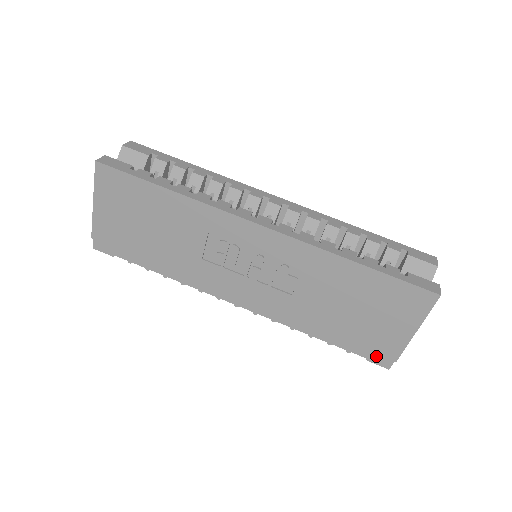
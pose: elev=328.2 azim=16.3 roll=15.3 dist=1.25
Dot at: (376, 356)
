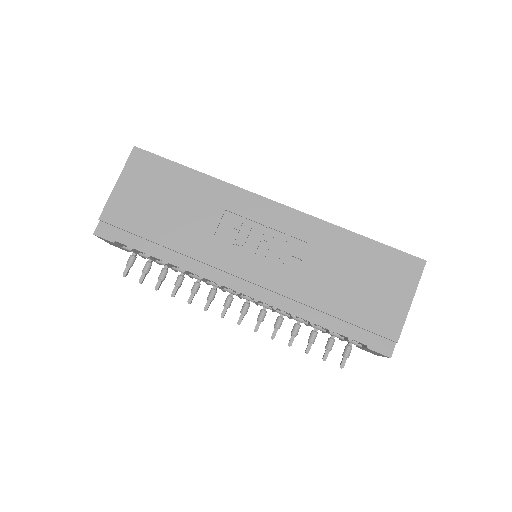
Dot at: (377, 341)
